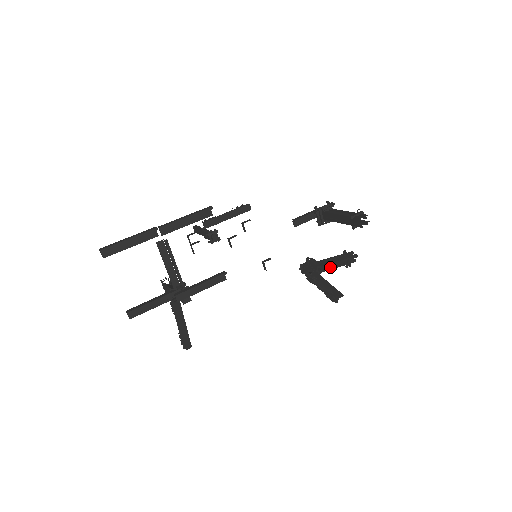
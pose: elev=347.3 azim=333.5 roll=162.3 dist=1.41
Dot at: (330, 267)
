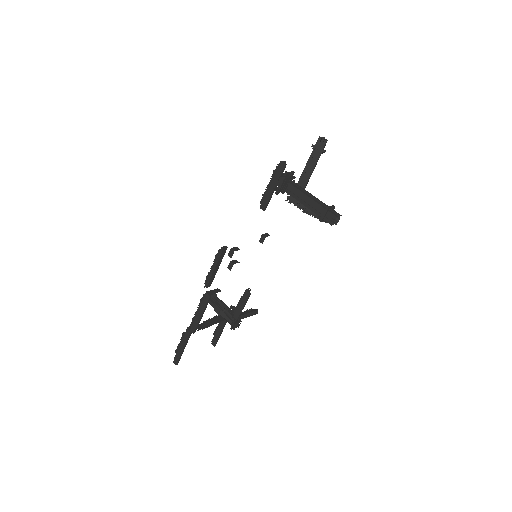
Dot at: (310, 176)
